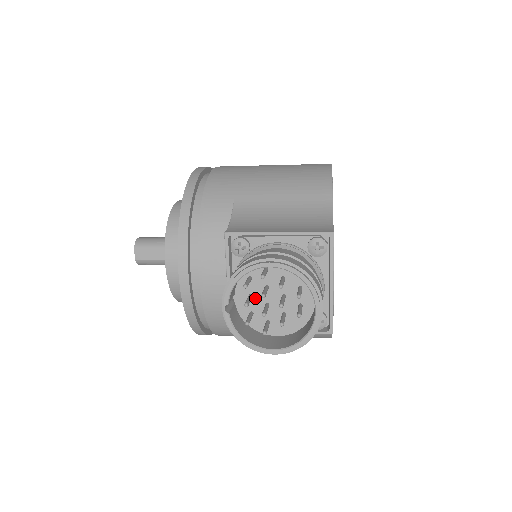
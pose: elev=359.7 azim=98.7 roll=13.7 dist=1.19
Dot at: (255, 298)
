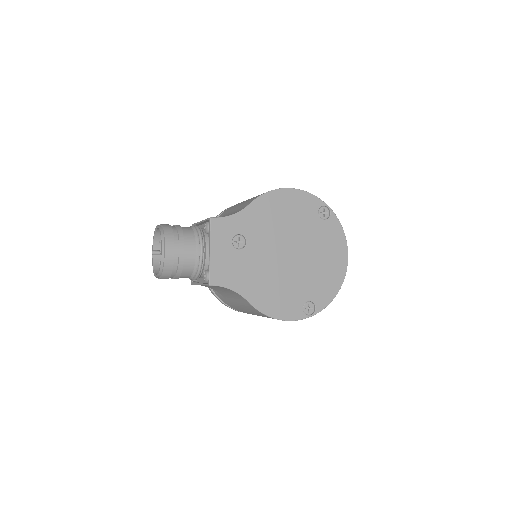
Dot at: occluded
